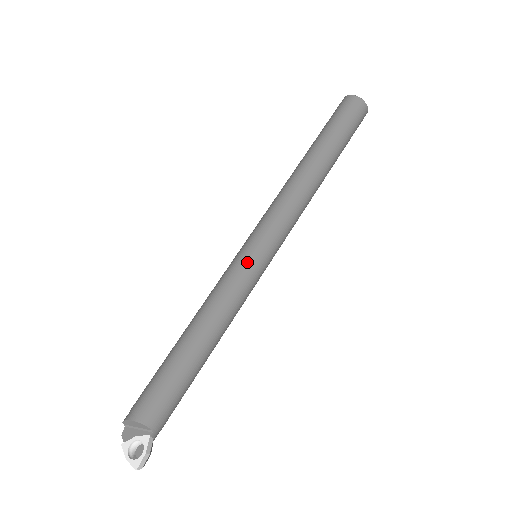
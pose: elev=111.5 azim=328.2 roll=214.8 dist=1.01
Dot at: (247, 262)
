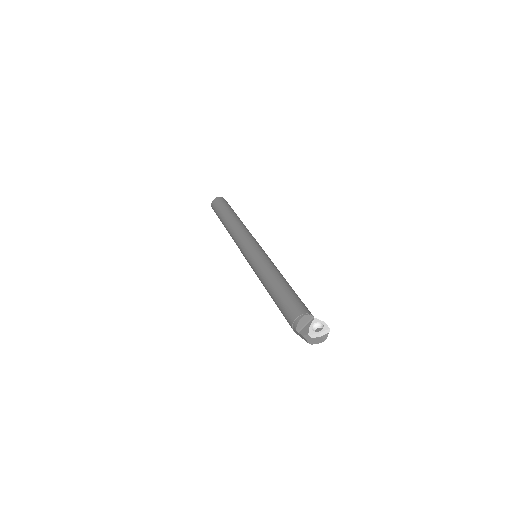
Dot at: (259, 252)
